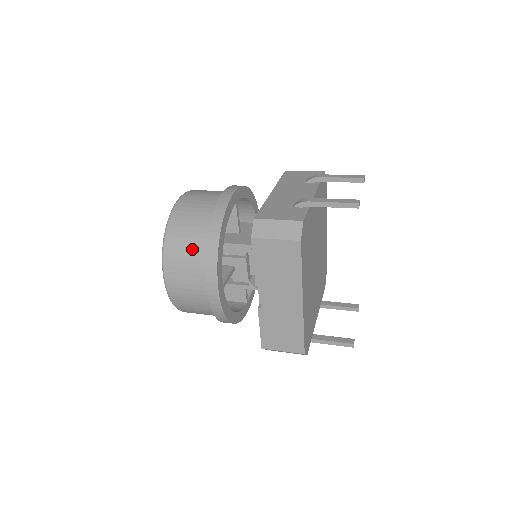
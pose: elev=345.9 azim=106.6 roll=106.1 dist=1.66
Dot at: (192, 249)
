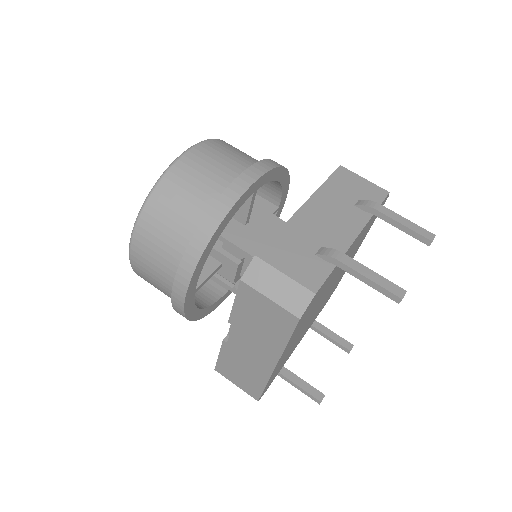
Dot at: (171, 236)
